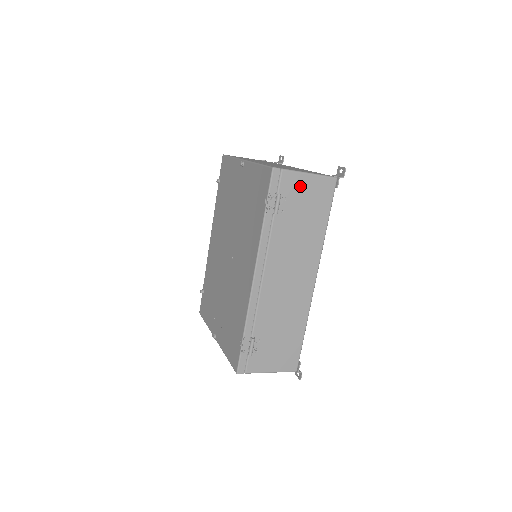
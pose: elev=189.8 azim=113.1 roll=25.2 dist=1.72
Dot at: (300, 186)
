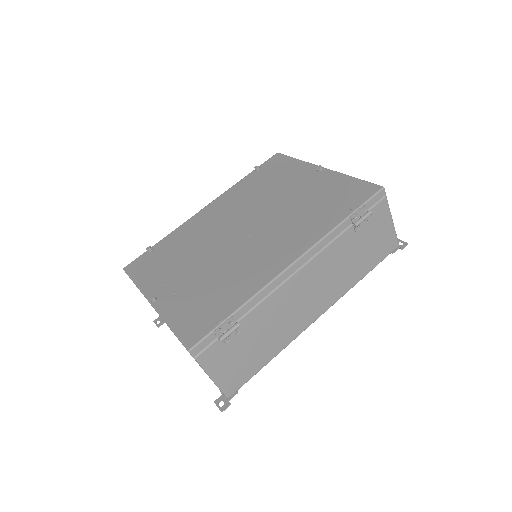
Dot at: (381, 223)
